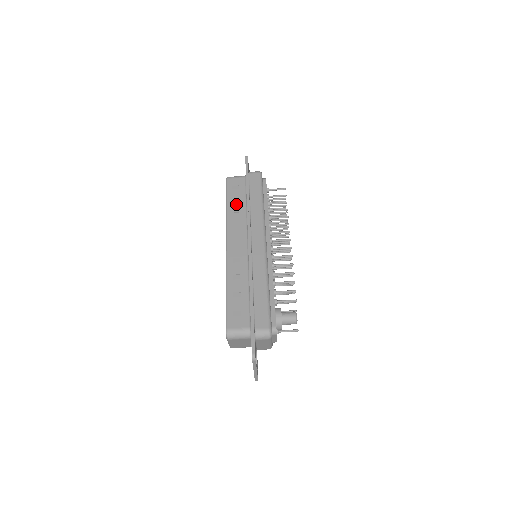
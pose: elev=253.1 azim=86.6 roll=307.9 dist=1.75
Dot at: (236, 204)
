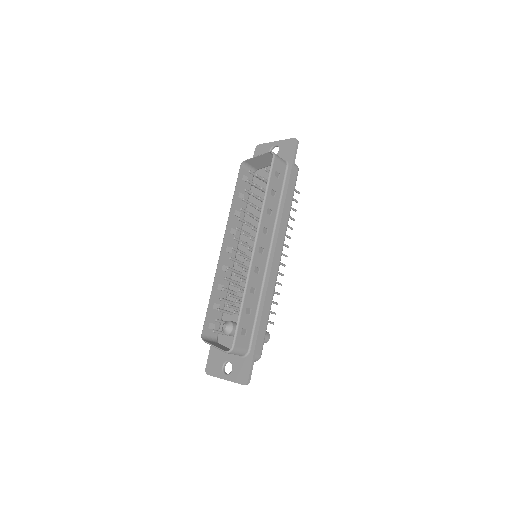
Dot at: (273, 198)
